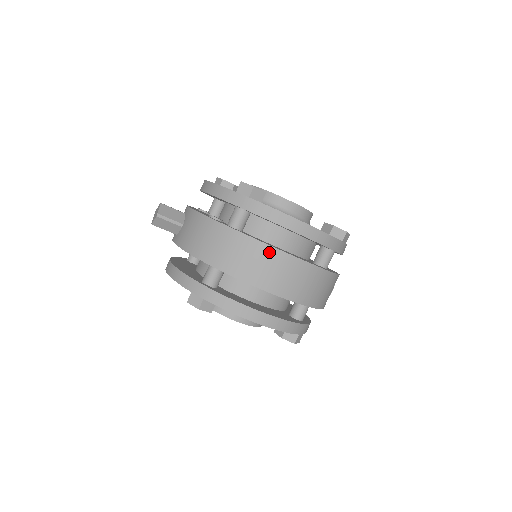
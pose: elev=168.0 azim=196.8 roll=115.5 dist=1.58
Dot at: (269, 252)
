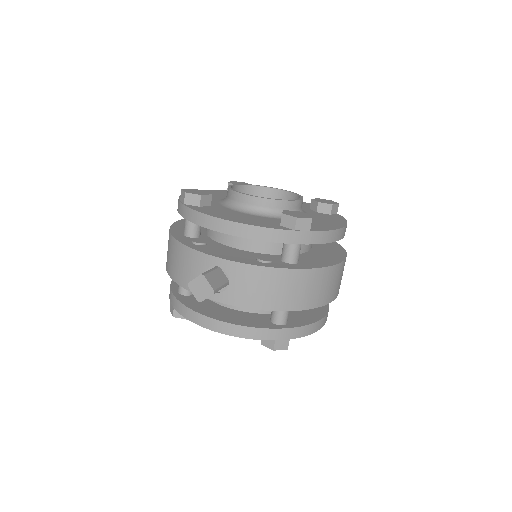
Dot at: (336, 270)
